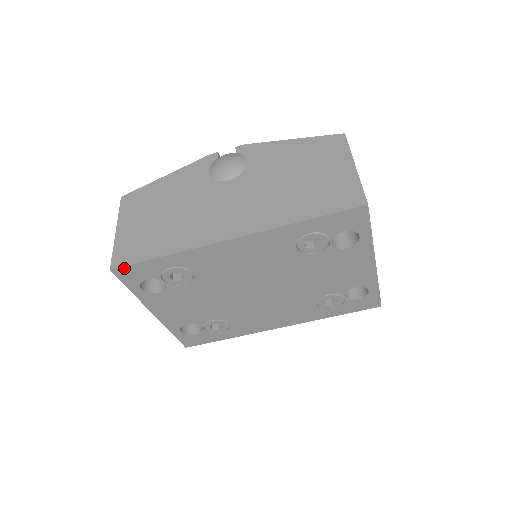
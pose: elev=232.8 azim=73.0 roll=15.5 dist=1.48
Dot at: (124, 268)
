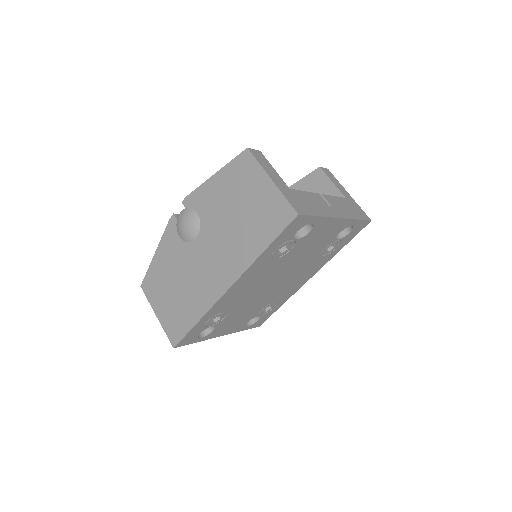
Dot at: (180, 342)
